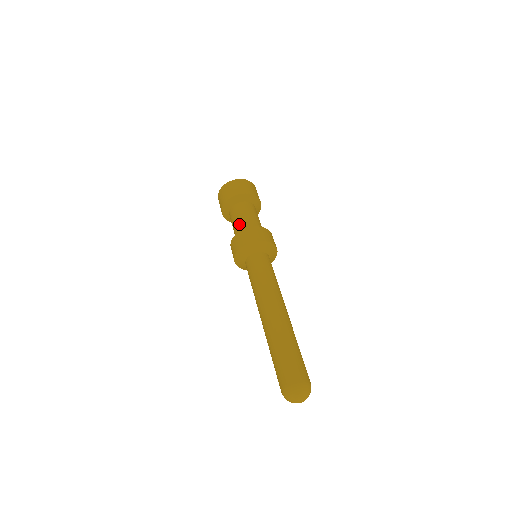
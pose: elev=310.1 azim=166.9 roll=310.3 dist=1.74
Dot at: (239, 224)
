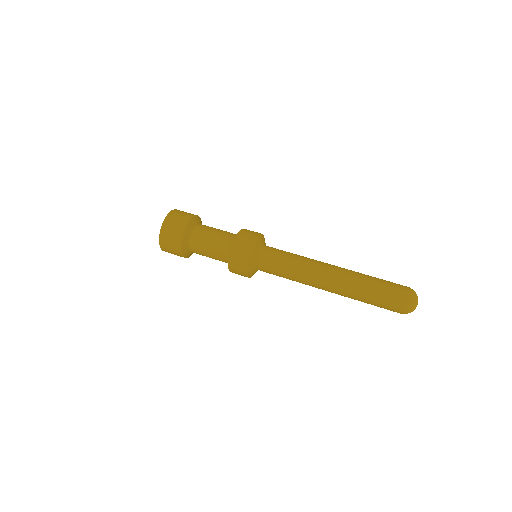
Dot at: (218, 242)
